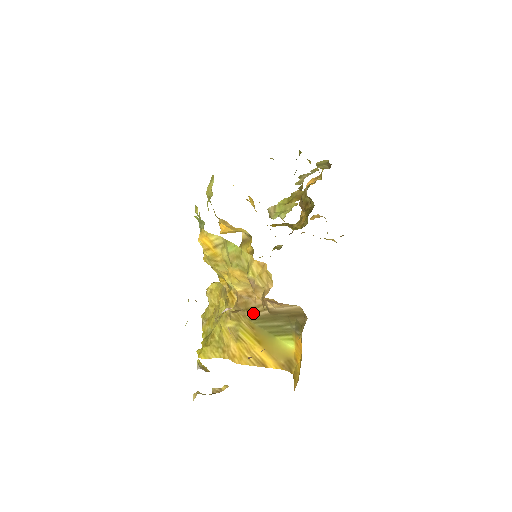
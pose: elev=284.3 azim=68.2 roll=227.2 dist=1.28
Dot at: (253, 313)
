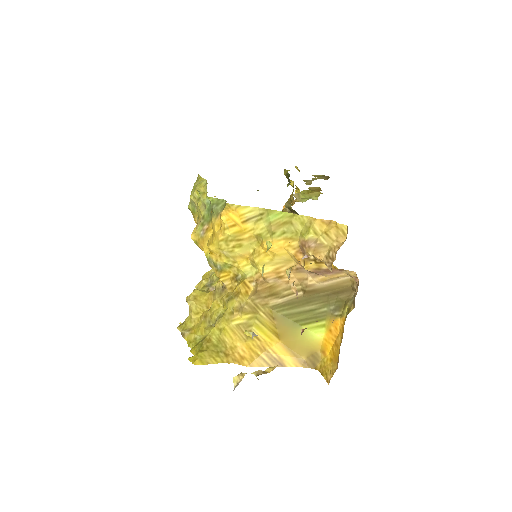
Dot at: (280, 298)
